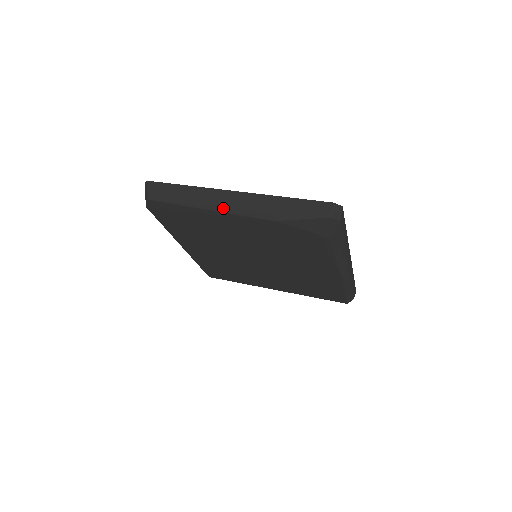
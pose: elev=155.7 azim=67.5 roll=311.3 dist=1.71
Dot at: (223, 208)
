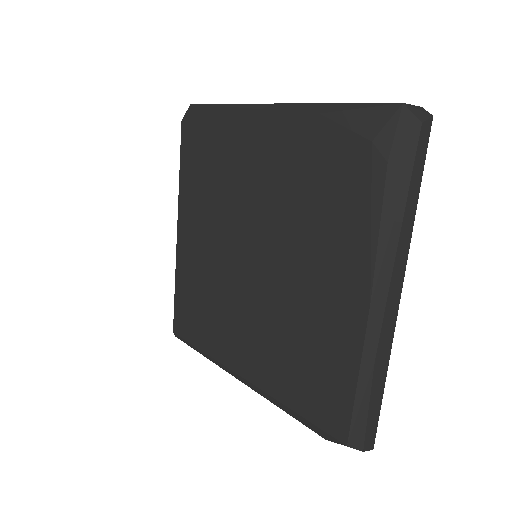
Dot at: (264, 104)
